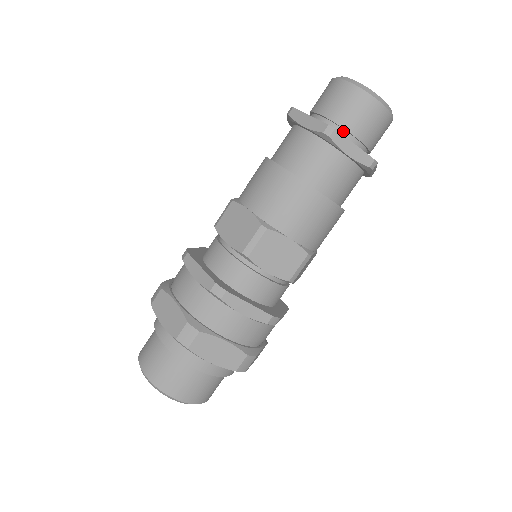
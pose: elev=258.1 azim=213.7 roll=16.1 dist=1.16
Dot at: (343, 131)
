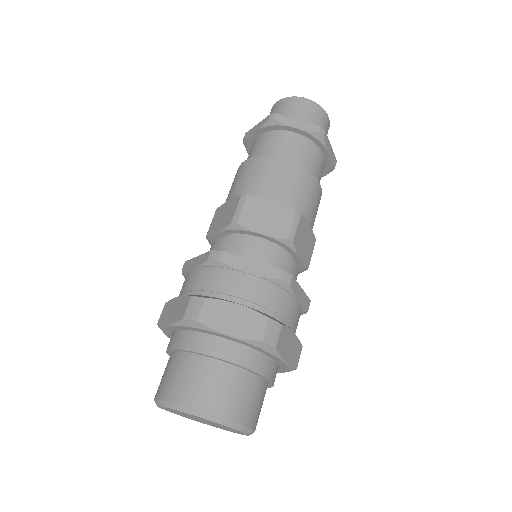
Dot at: occluded
